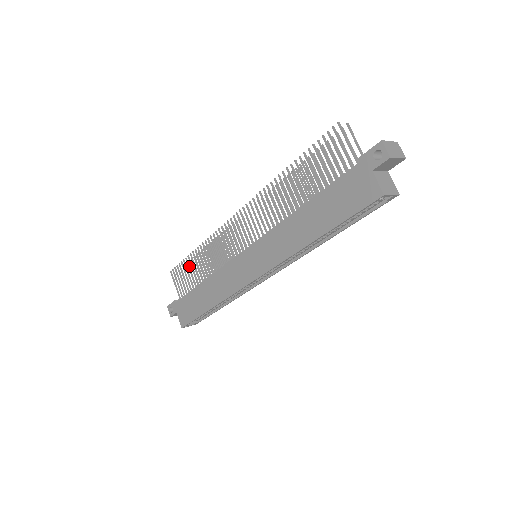
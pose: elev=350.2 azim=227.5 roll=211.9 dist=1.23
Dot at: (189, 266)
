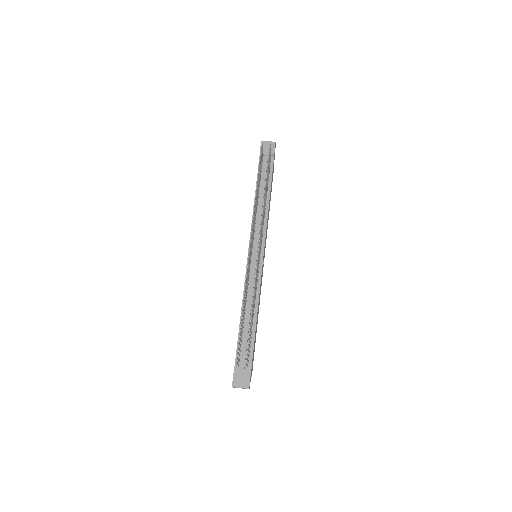
Dot at: (259, 174)
